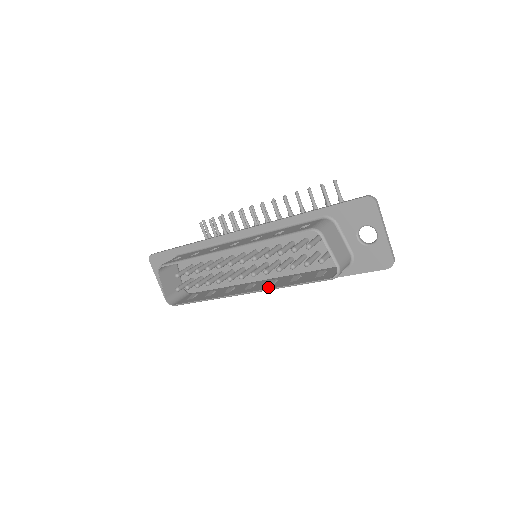
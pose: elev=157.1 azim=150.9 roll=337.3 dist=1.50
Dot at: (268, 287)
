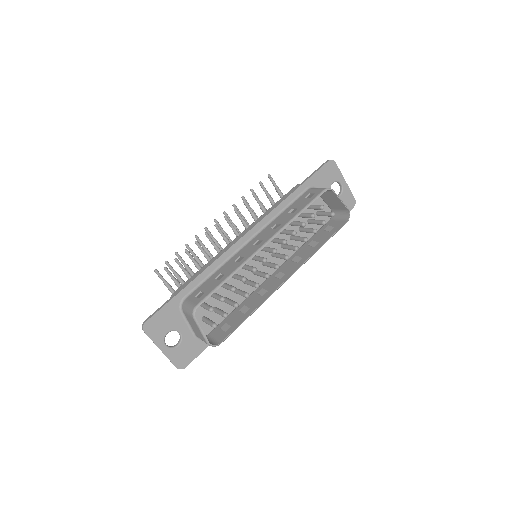
Dot at: (304, 260)
